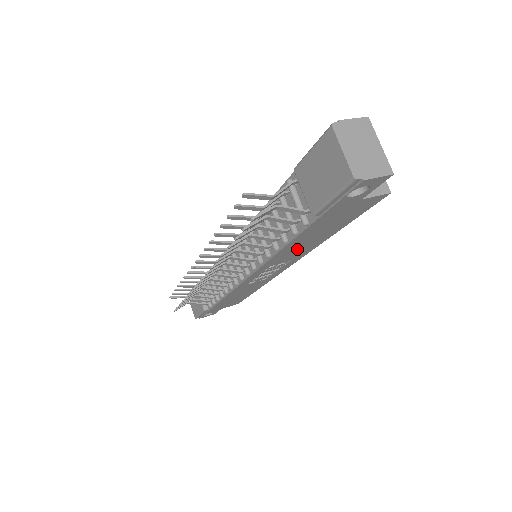
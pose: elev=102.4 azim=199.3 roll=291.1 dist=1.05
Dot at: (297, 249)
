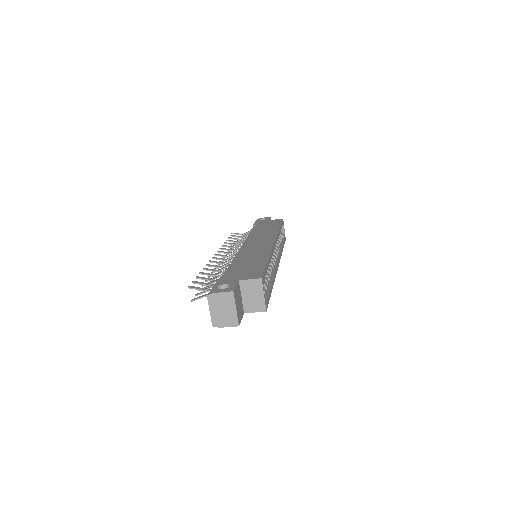
Dot at: occluded
